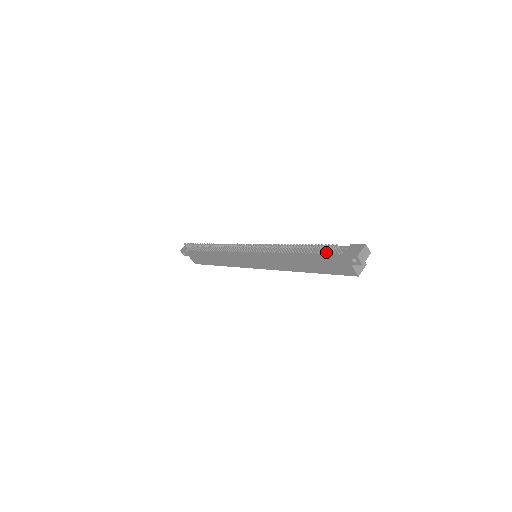
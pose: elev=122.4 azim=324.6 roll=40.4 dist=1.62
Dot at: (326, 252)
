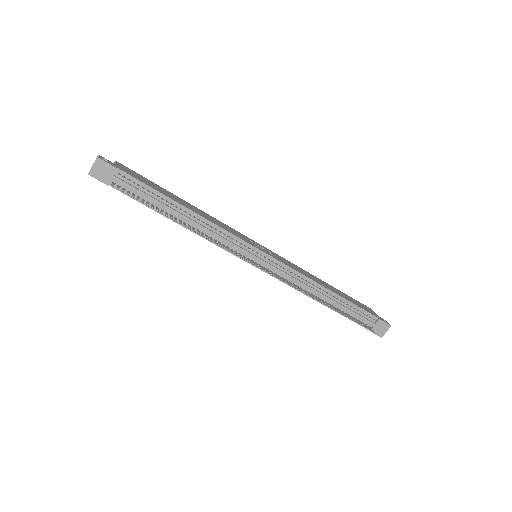
Dot at: (356, 321)
